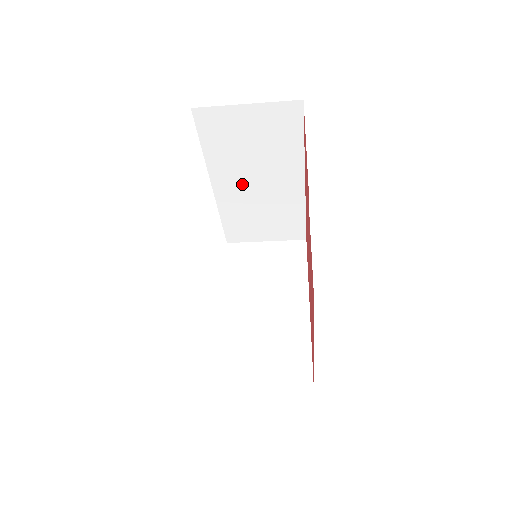
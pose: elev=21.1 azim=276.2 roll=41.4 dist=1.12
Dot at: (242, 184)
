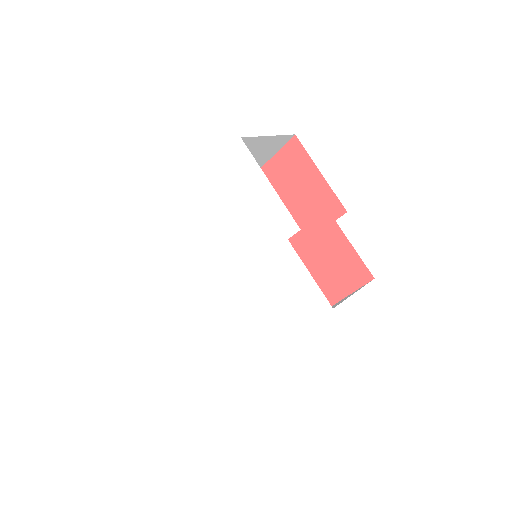
Dot at: occluded
